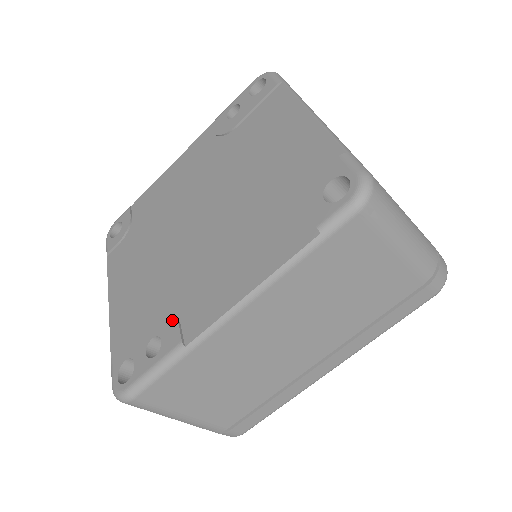
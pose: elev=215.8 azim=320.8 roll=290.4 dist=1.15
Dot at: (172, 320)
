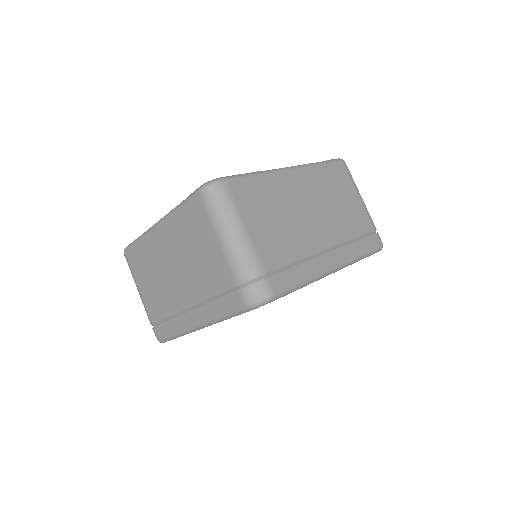
Dot at: occluded
